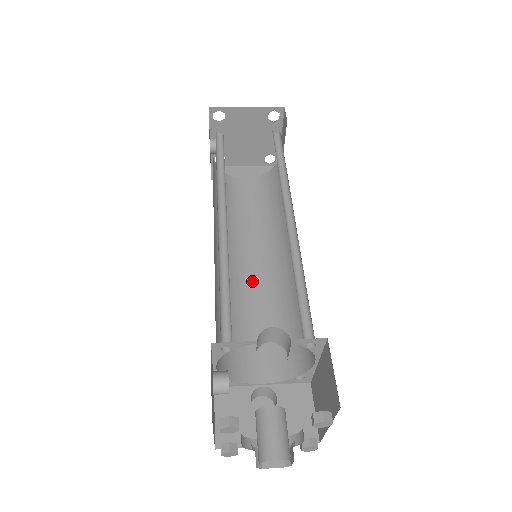
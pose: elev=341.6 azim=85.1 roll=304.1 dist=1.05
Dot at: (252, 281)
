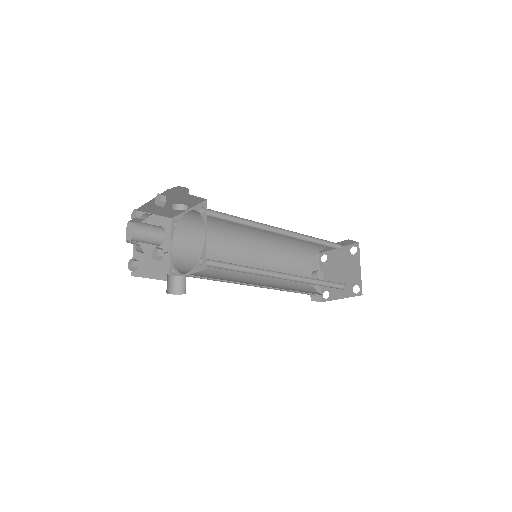
Dot at: occluded
